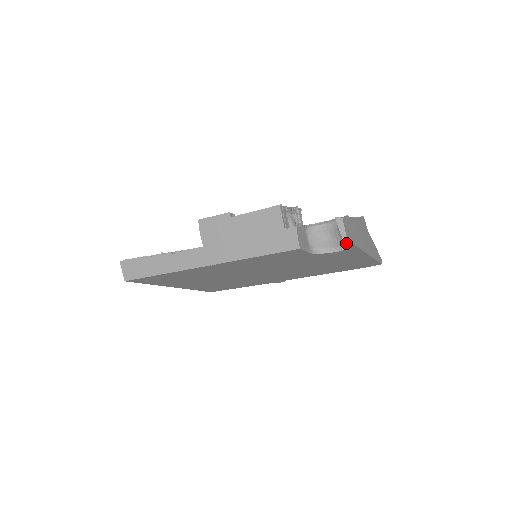
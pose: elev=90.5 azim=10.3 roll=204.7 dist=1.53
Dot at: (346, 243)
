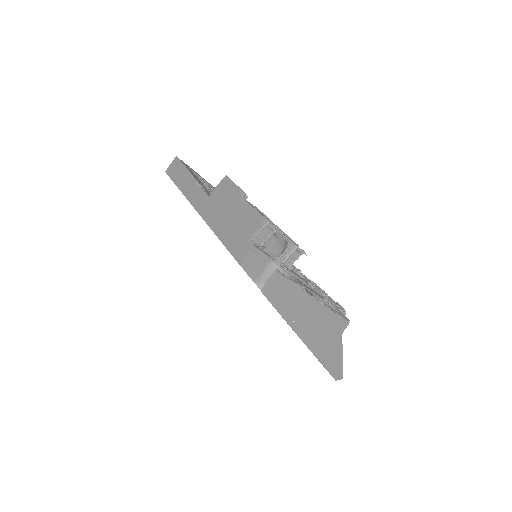
Dot at: occluded
